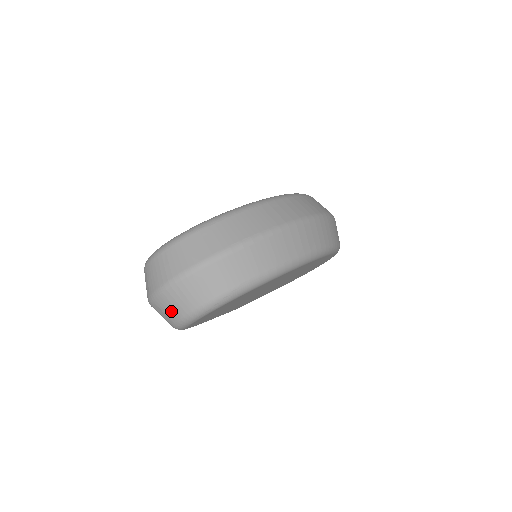
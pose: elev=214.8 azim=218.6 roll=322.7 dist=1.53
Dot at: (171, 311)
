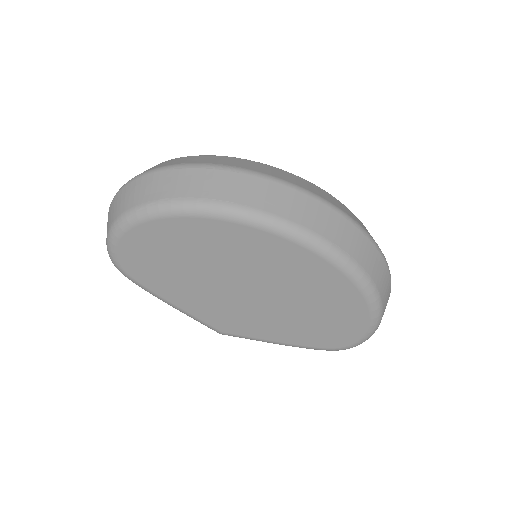
Dot at: (107, 227)
